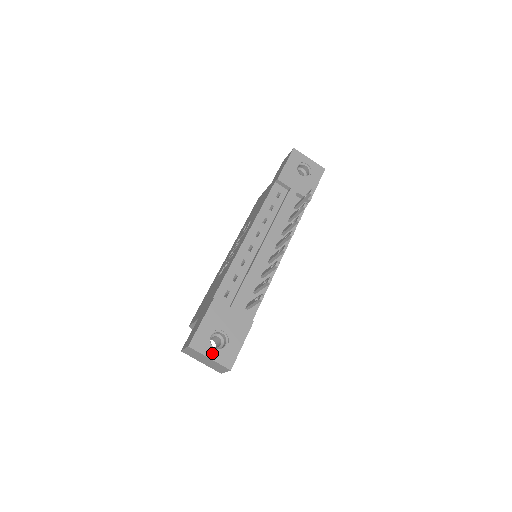
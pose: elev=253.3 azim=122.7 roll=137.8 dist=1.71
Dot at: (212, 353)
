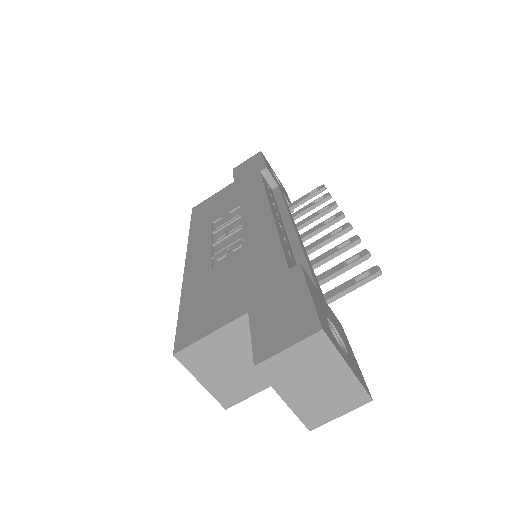
Dot at: (345, 357)
